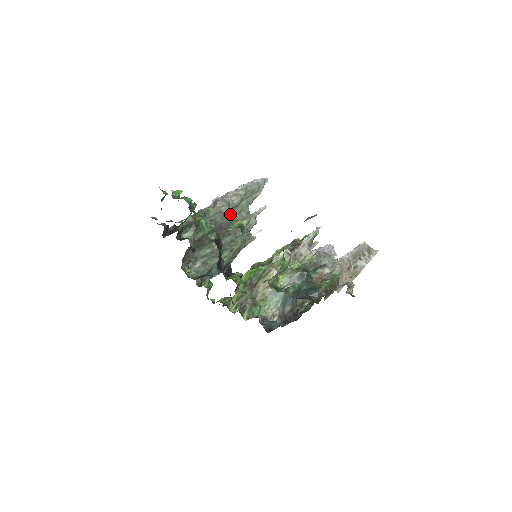
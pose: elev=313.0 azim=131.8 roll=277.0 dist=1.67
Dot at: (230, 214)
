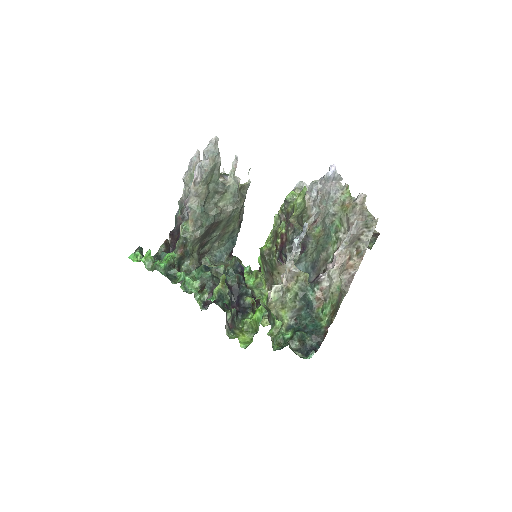
Dot at: (207, 204)
